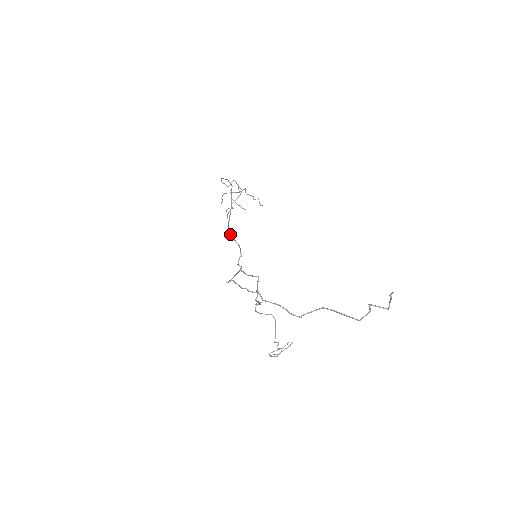
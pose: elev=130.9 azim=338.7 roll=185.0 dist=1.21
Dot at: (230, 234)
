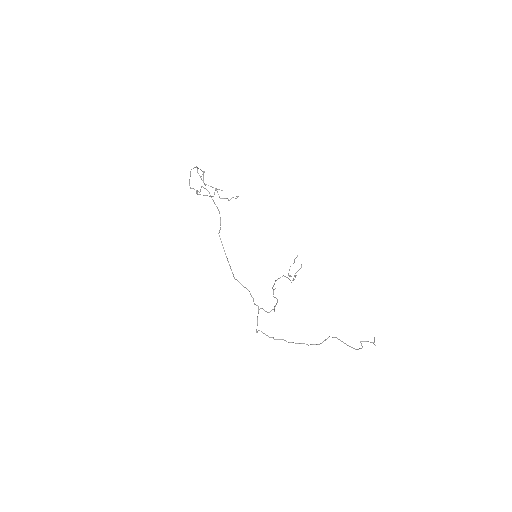
Dot at: occluded
